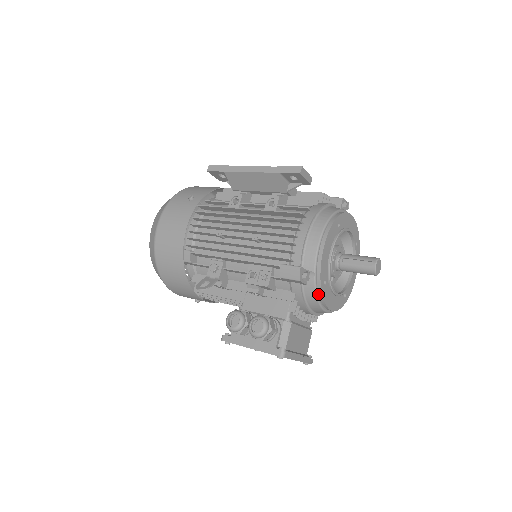
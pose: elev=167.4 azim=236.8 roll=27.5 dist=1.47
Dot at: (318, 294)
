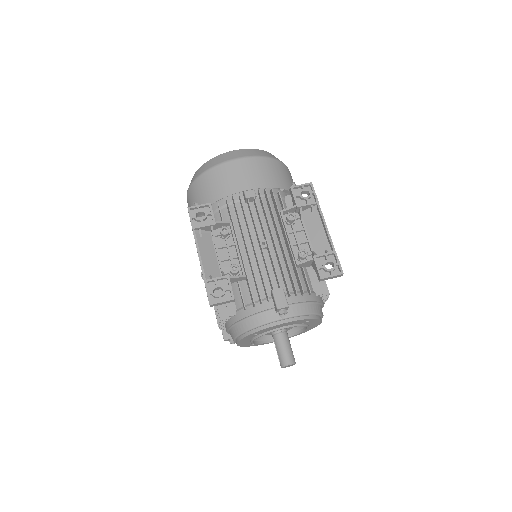
Dot at: occluded
